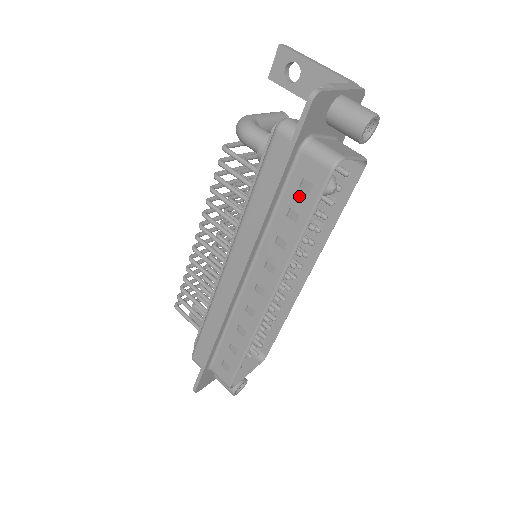
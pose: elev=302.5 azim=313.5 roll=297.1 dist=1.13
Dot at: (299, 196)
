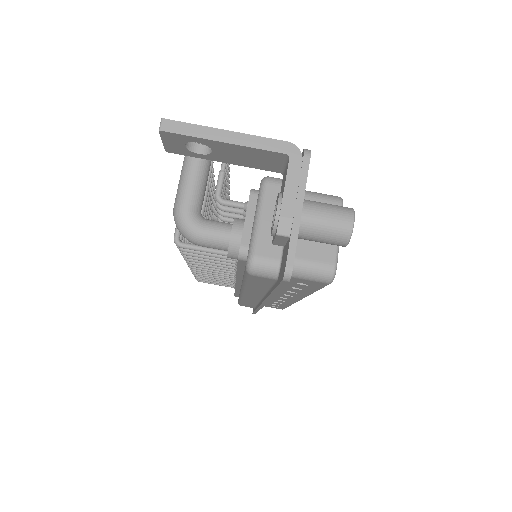
Dot at: (300, 286)
